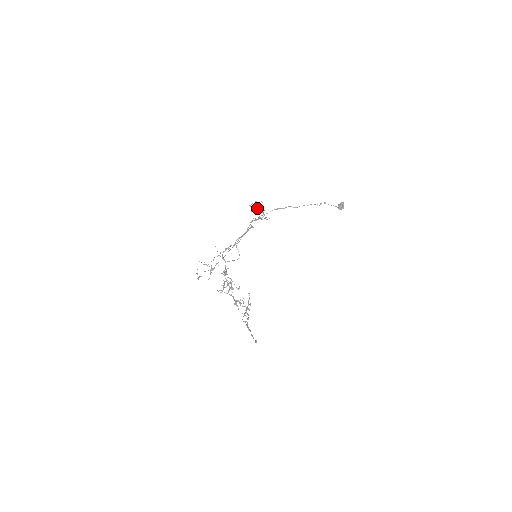
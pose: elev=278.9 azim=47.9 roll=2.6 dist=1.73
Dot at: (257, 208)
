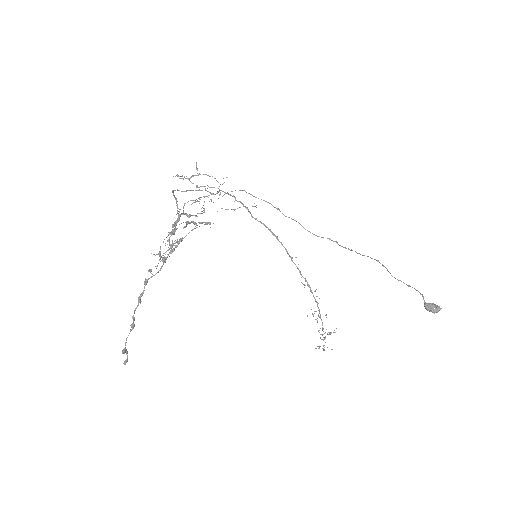
Dot at: (324, 350)
